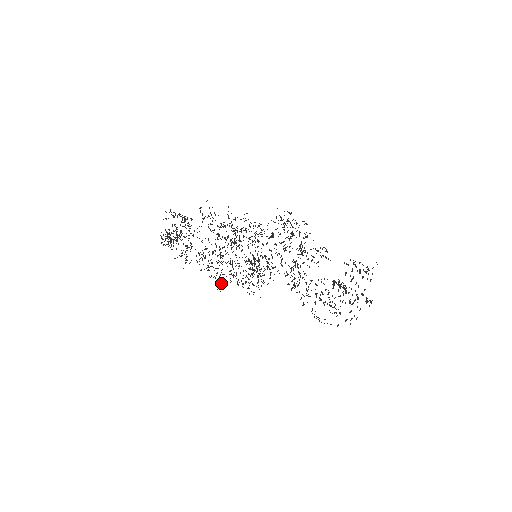
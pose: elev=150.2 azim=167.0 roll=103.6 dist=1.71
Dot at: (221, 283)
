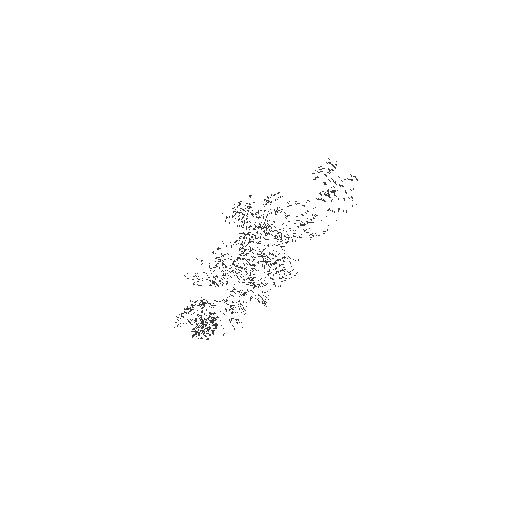
Dot at: (259, 302)
